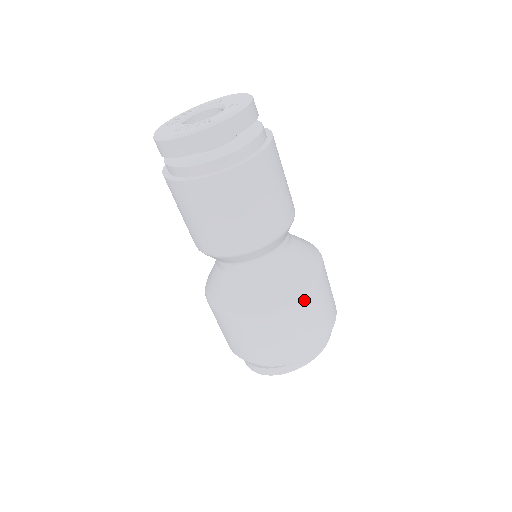
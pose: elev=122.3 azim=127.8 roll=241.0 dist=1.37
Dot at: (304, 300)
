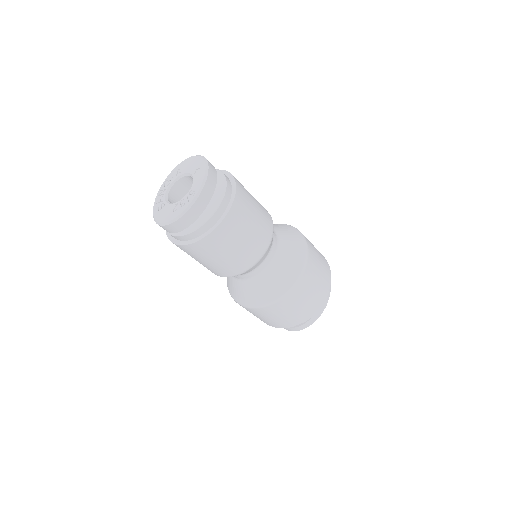
Dot at: (308, 264)
